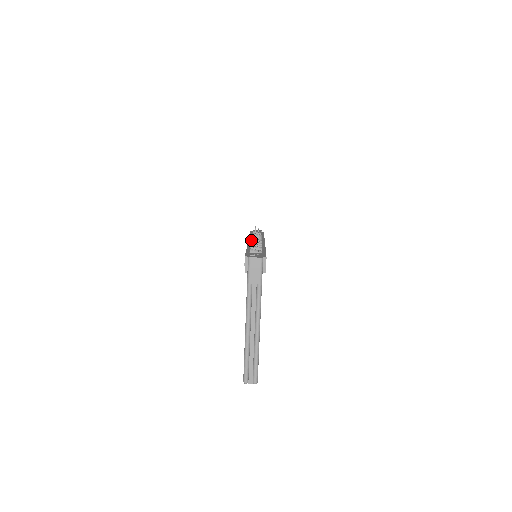
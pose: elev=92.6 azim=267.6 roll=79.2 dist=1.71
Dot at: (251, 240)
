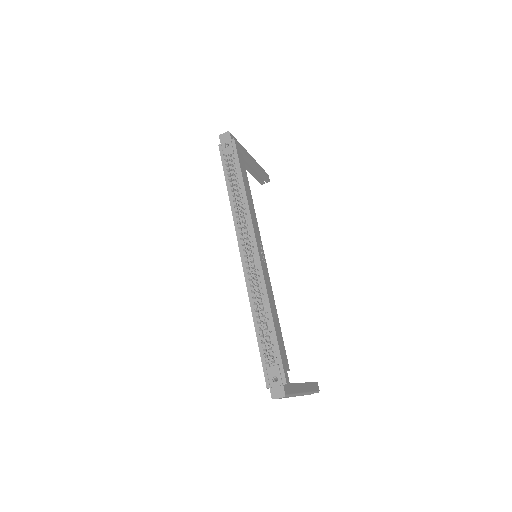
Dot at: (243, 256)
